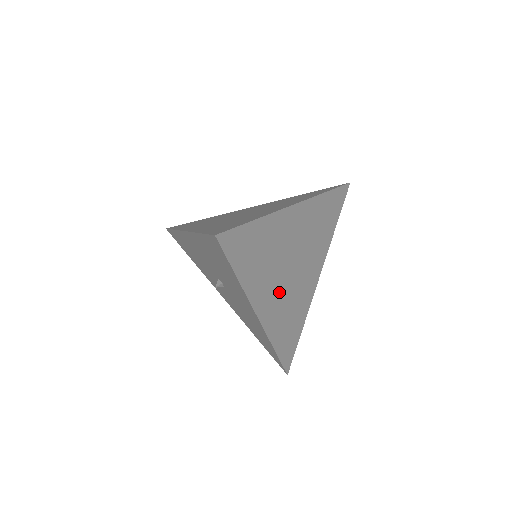
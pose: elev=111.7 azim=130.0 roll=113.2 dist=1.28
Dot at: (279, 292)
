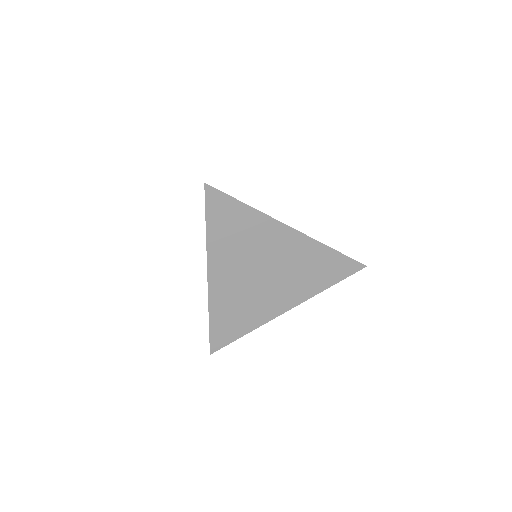
Dot at: (238, 278)
